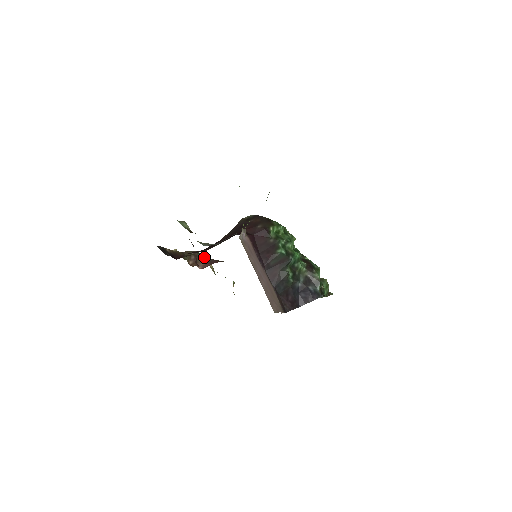
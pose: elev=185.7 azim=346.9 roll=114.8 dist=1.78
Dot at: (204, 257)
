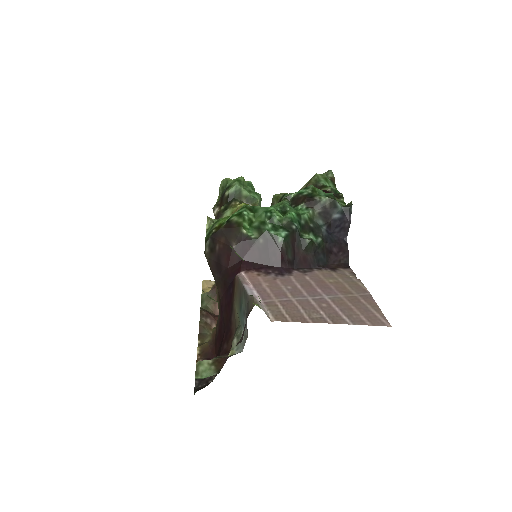
Dot at: (208, 300)
